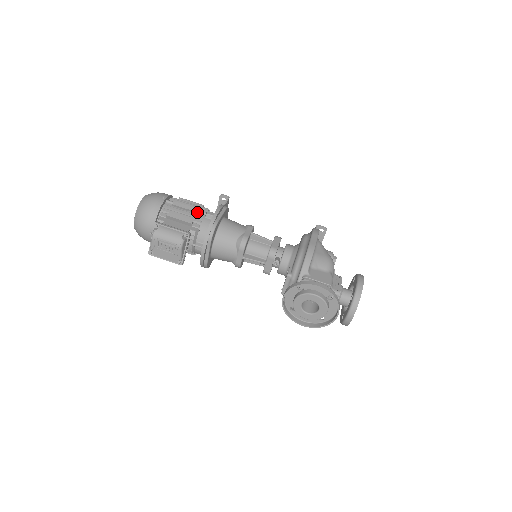
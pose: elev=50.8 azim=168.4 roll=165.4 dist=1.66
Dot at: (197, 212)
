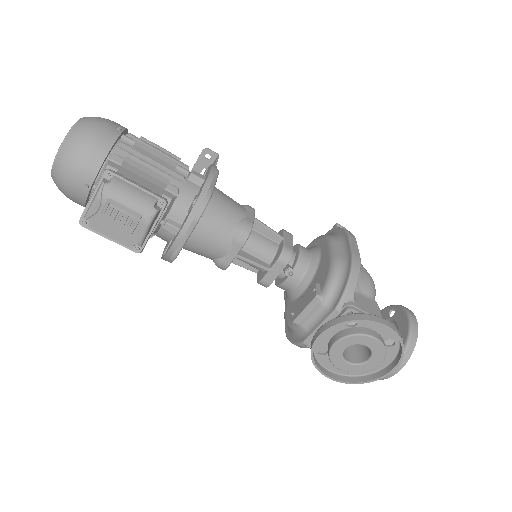
Dot at: (175, 167)
